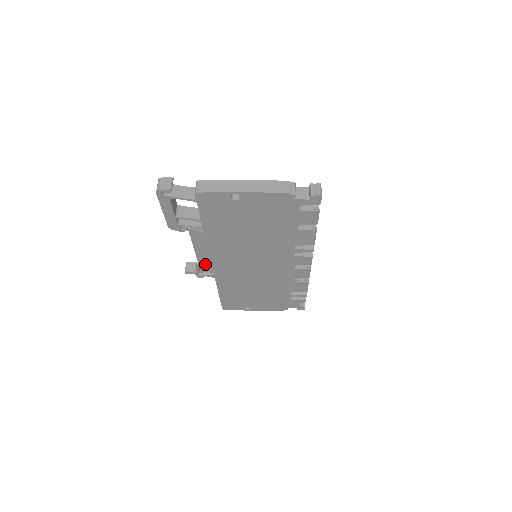
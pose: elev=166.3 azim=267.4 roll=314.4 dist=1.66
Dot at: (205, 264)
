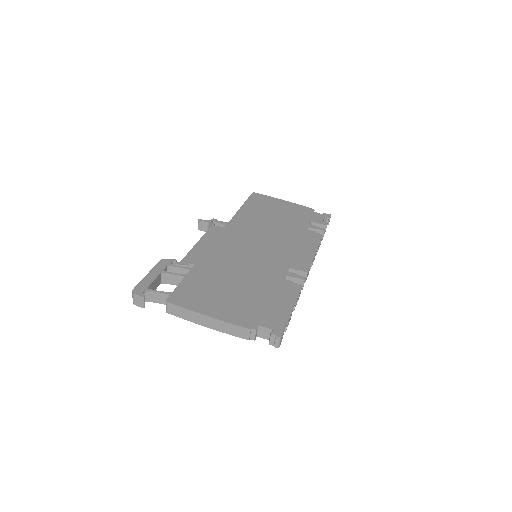
Dot at: occluded
